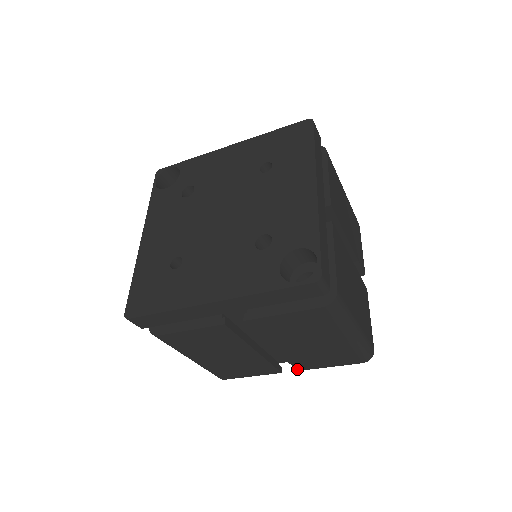
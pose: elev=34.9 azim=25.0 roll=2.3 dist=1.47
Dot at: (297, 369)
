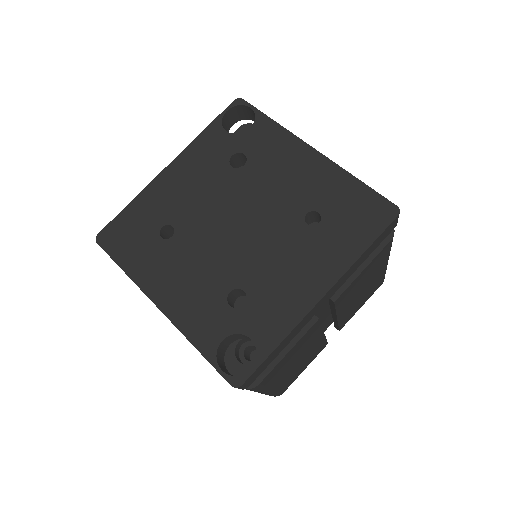
Dot at: occluded
